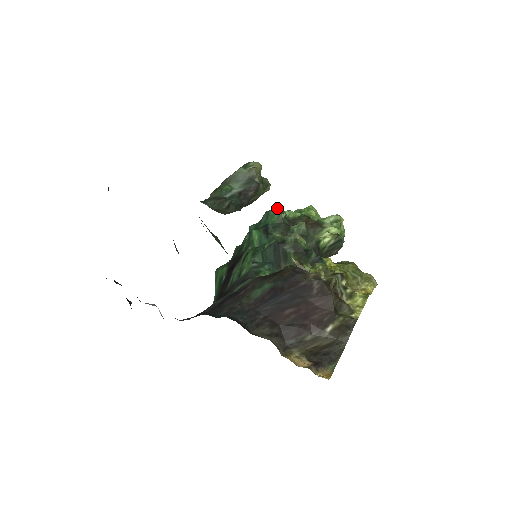
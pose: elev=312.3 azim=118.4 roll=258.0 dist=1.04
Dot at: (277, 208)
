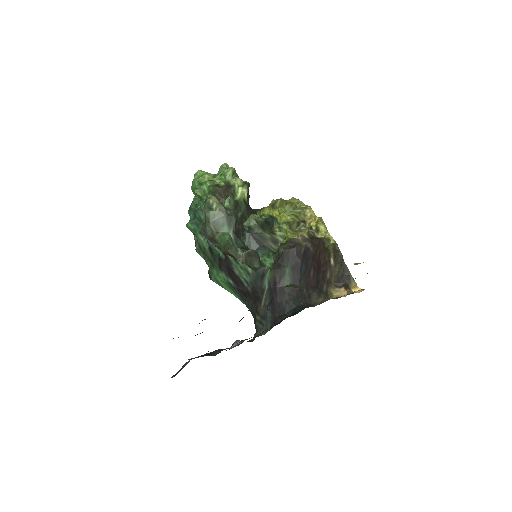
Dot at: occluded
